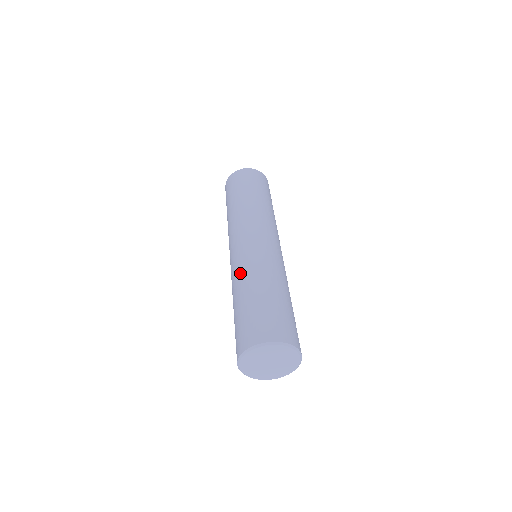
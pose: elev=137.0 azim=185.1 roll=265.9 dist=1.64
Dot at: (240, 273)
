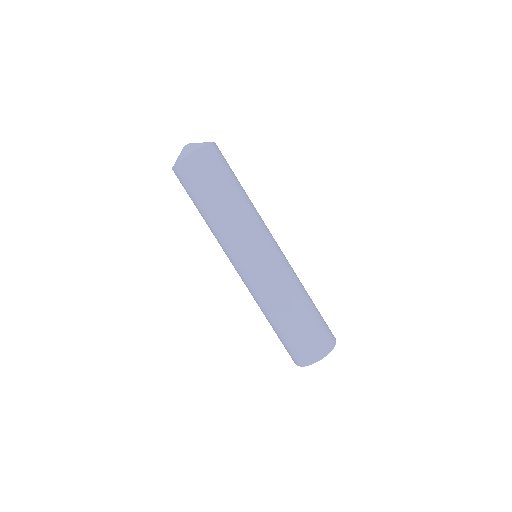
Dot at: (262, 302)
